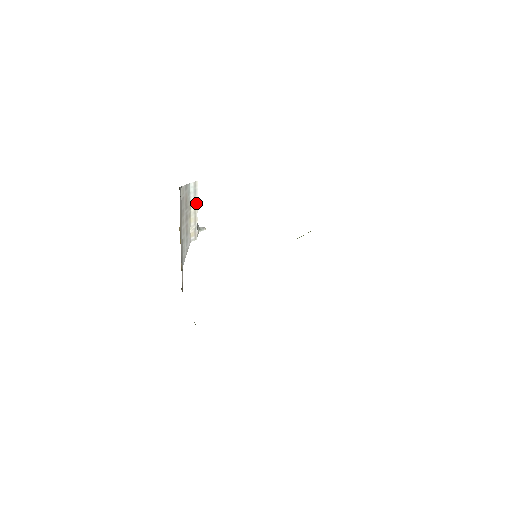
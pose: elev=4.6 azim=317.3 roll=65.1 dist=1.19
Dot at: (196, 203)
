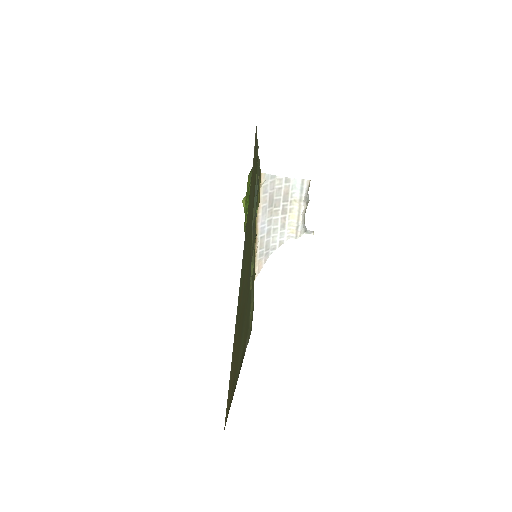
Dot at: (302, 202)
